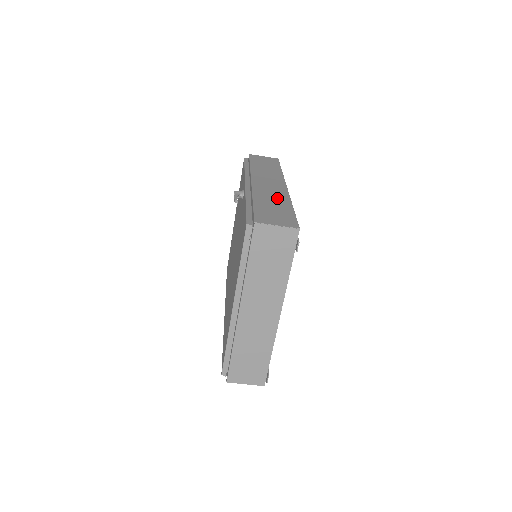
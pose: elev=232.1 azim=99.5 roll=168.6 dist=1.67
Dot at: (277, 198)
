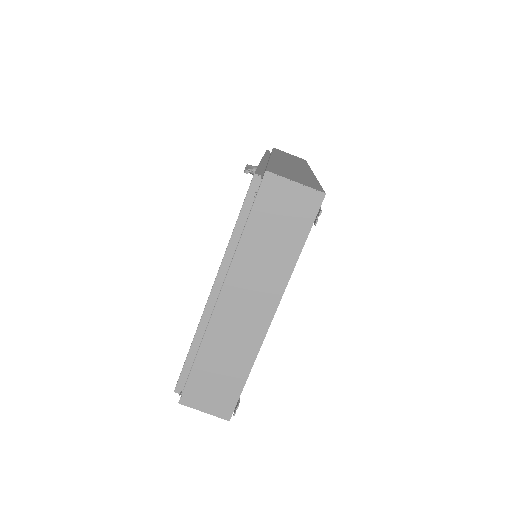
Dot at: occluded
